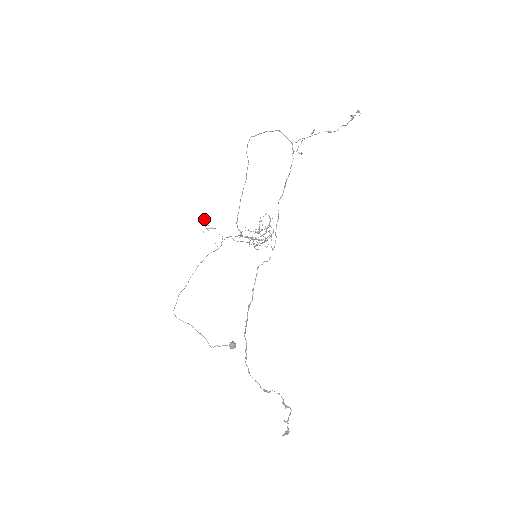
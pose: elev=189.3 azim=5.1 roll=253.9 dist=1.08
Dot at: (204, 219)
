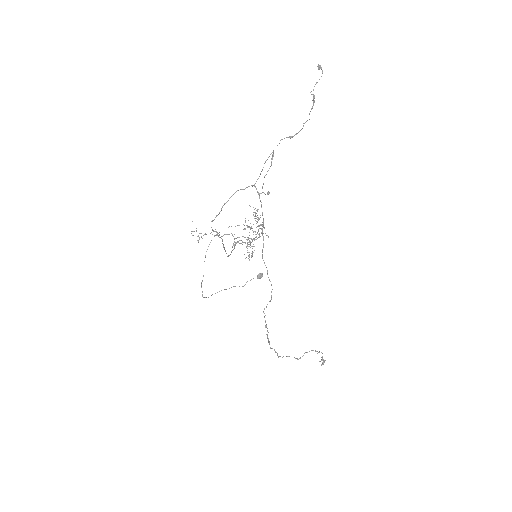
Dot at: (194, 231)
